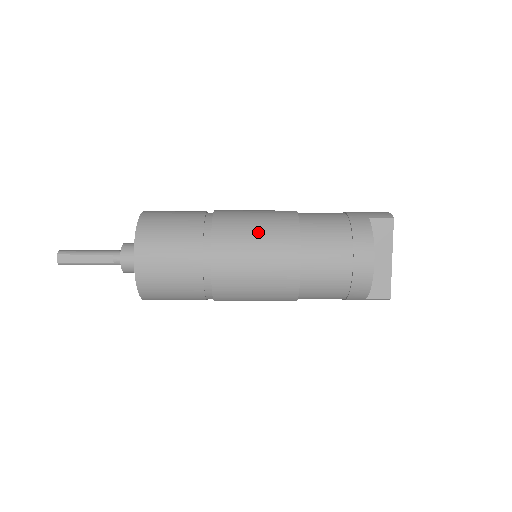
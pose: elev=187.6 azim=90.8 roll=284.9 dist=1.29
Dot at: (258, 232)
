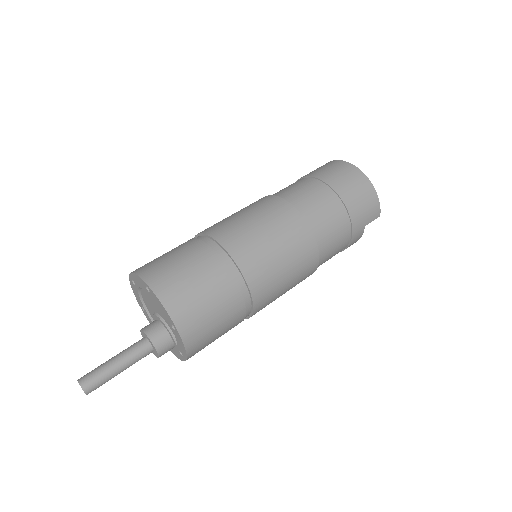
Dot at: occluded
